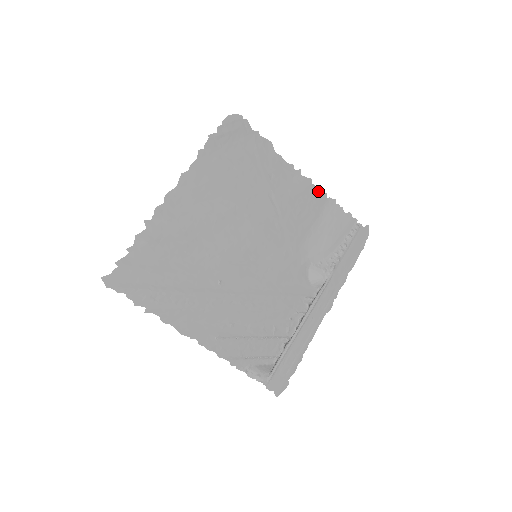
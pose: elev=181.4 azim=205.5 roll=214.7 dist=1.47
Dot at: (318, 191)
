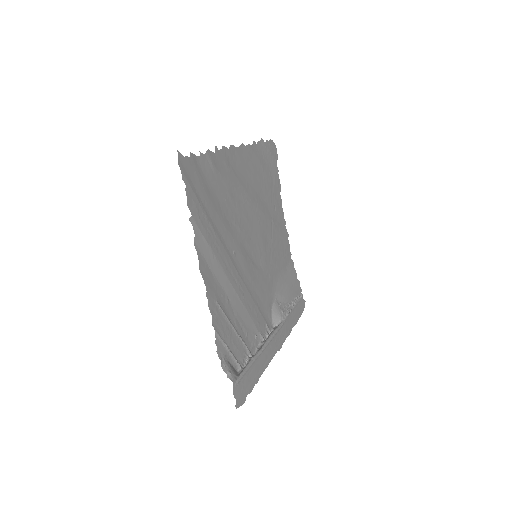
Dot at: (289, 247)
